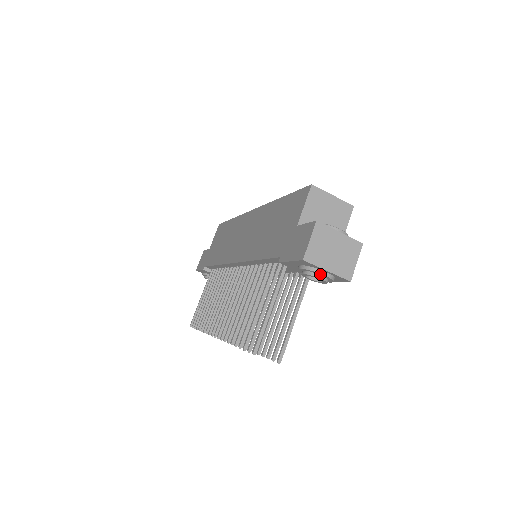
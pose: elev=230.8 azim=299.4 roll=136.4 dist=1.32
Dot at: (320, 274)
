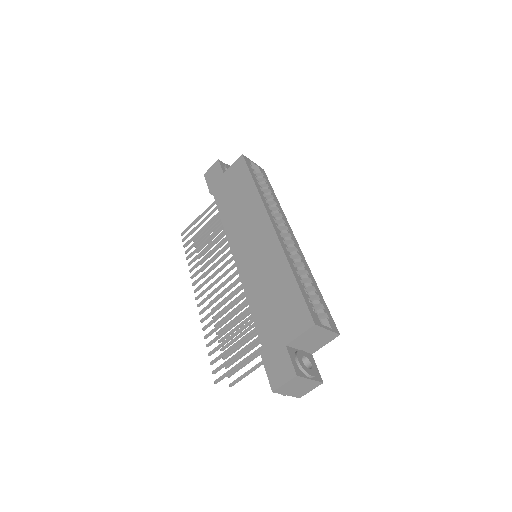
Dot at: occluded
